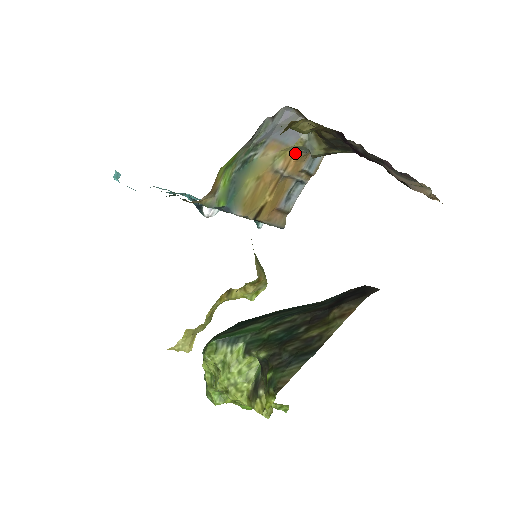
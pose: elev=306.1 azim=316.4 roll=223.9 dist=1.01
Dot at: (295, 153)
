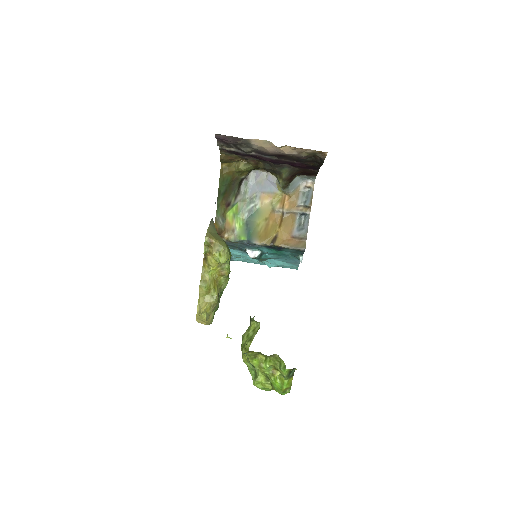
Dot at: (285, 196)
